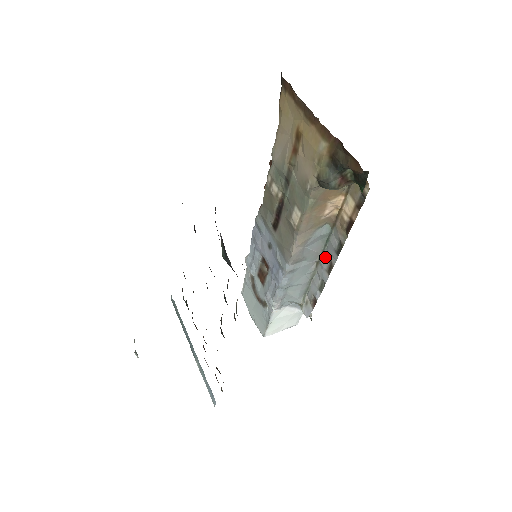
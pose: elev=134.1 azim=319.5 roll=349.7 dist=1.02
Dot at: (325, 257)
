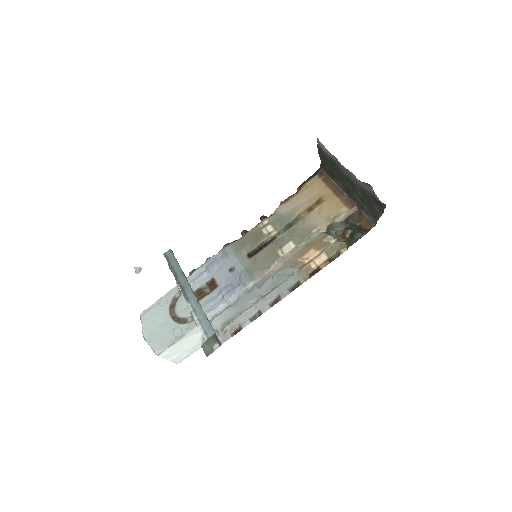
Dot at: (273, 293)
